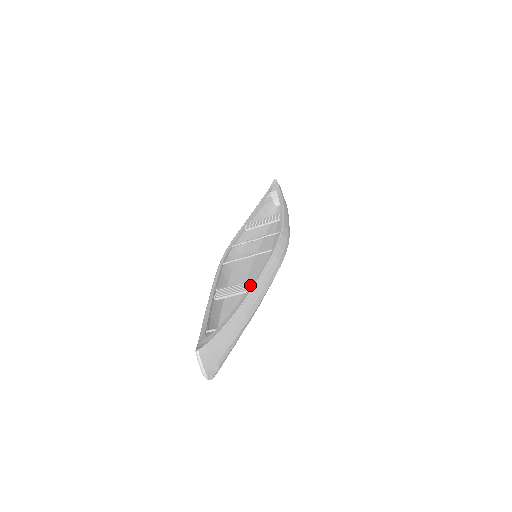
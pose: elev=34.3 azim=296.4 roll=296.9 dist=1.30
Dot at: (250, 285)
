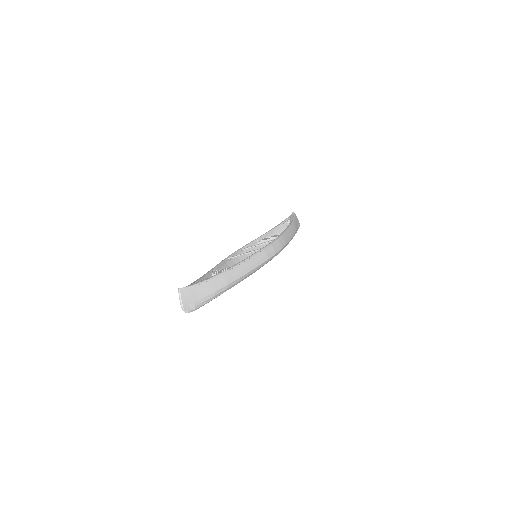
Dot at: occluded
